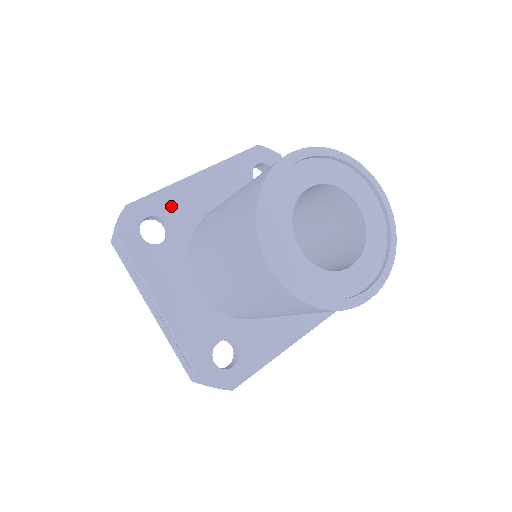
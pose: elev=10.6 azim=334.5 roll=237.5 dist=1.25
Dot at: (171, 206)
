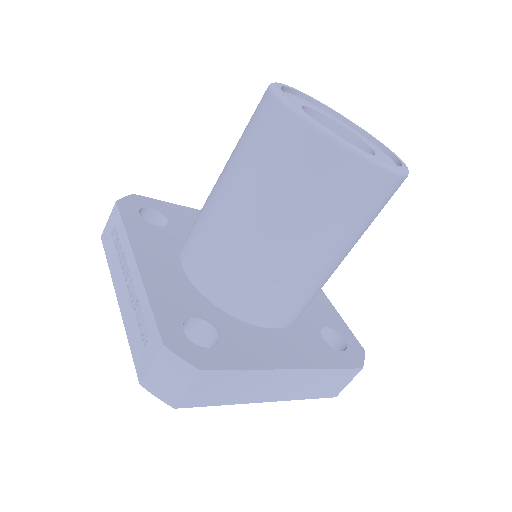
Dot at: (176, 214)
